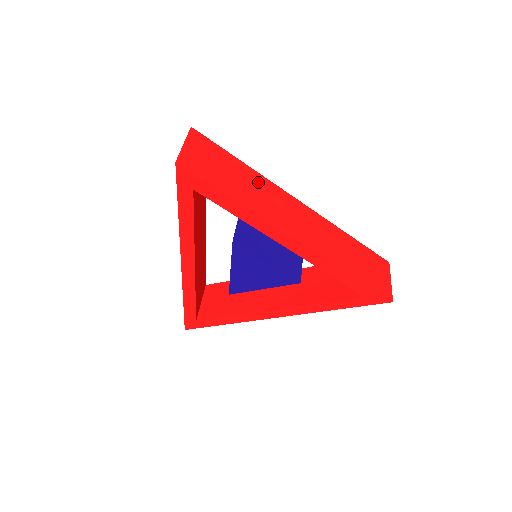
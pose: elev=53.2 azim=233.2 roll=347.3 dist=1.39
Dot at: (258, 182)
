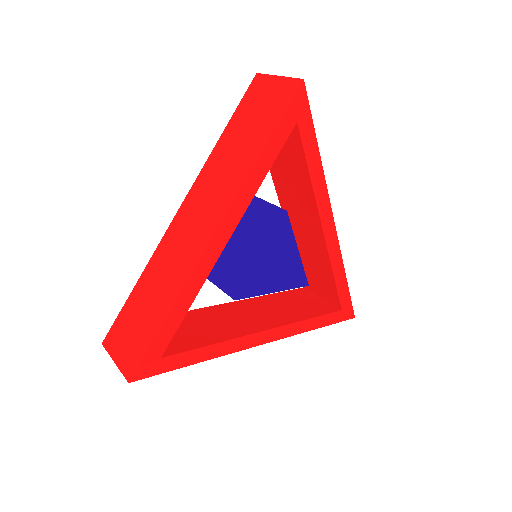
Dot at: occluded
